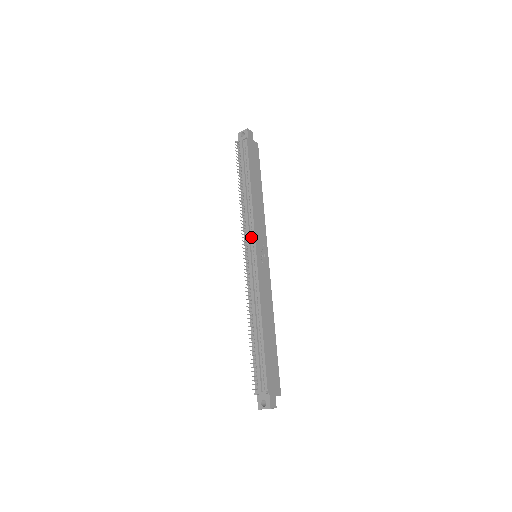
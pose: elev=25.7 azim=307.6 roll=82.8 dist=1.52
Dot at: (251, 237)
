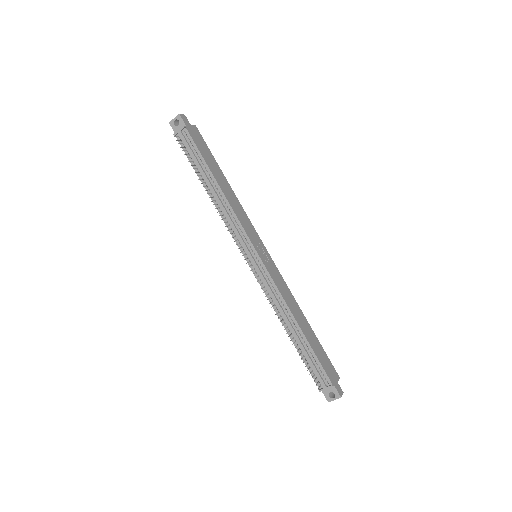
Dot at: (244, 240)
